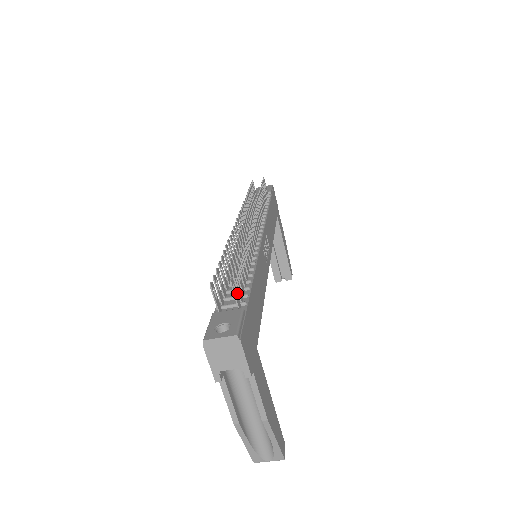
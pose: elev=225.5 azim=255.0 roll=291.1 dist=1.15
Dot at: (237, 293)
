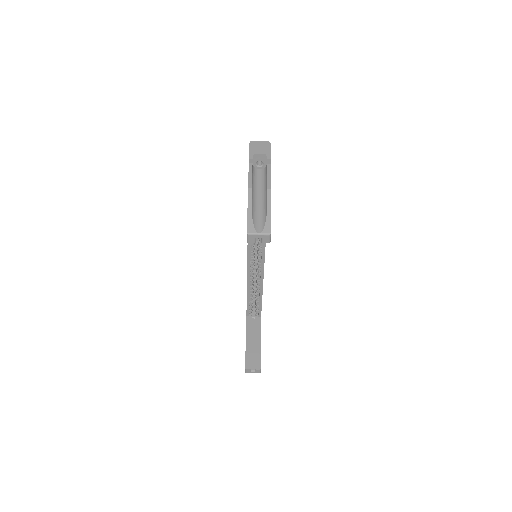
Dot at: occluded
